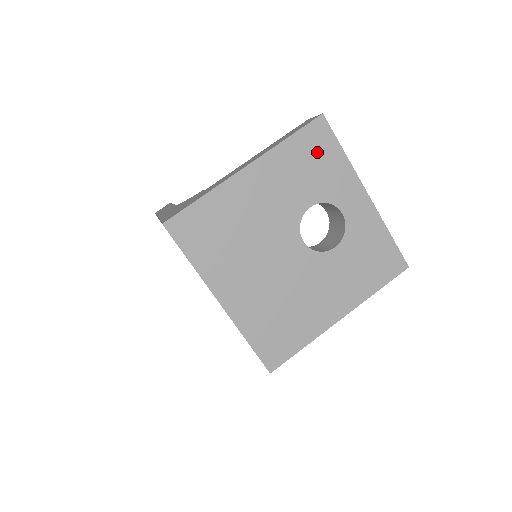
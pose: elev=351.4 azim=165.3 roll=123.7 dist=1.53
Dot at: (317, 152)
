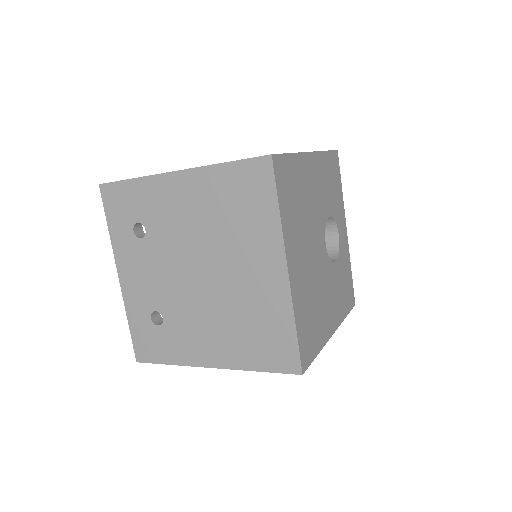
Dot at: (334, 175)
